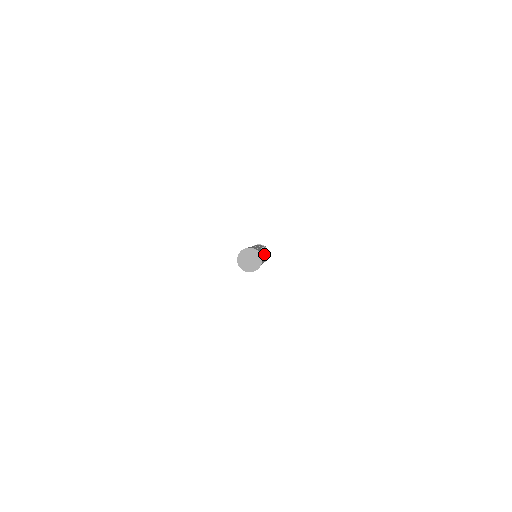
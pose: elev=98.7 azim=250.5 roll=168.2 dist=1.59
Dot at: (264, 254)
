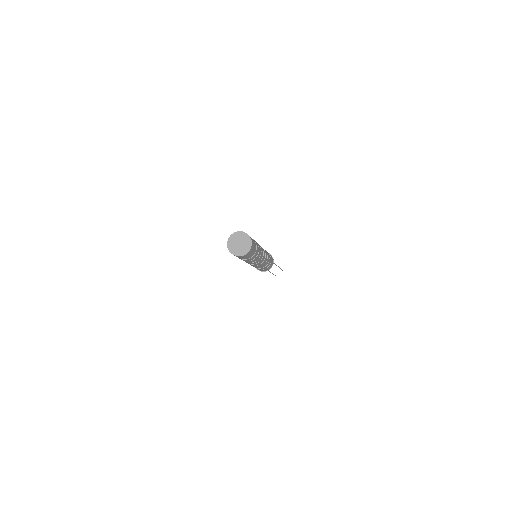
Dot at: (260, 256)
